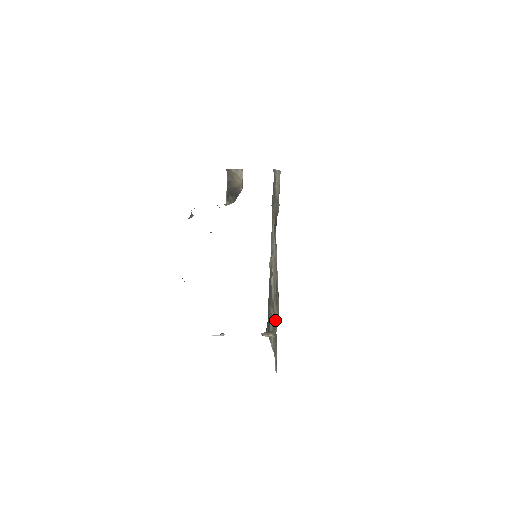
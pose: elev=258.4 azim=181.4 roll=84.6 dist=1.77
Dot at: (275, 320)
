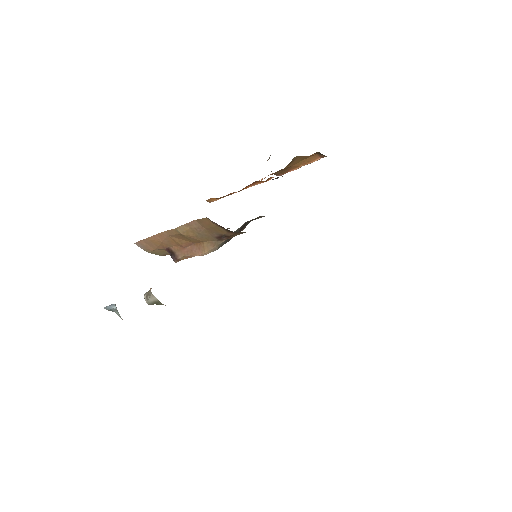
Dot at: occluded
